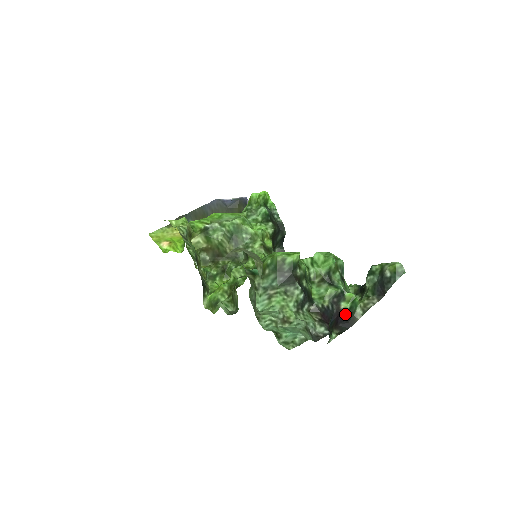
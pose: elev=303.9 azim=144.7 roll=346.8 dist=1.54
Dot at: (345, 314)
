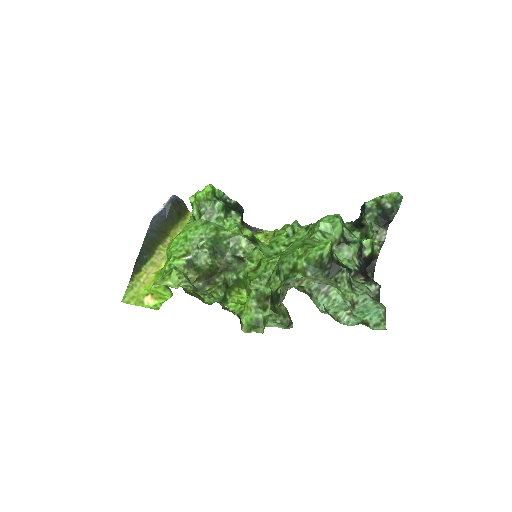
Dot at: (369, 258)
